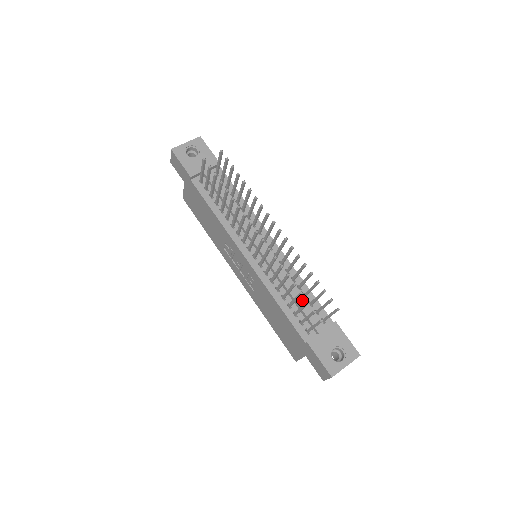
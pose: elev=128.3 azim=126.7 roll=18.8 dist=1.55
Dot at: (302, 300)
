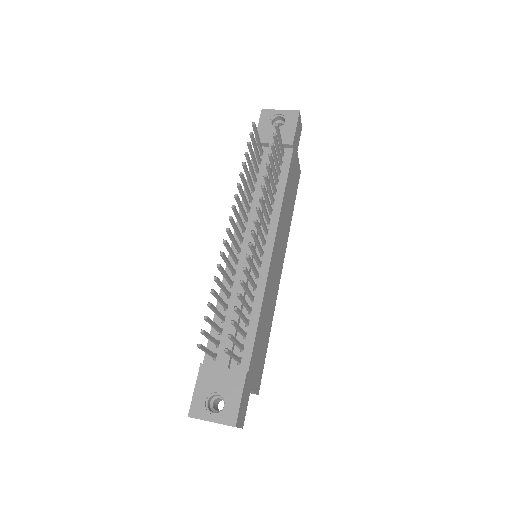
Dot at: occluded
